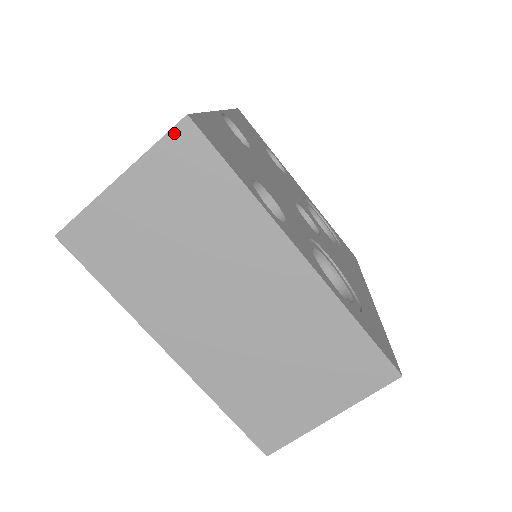
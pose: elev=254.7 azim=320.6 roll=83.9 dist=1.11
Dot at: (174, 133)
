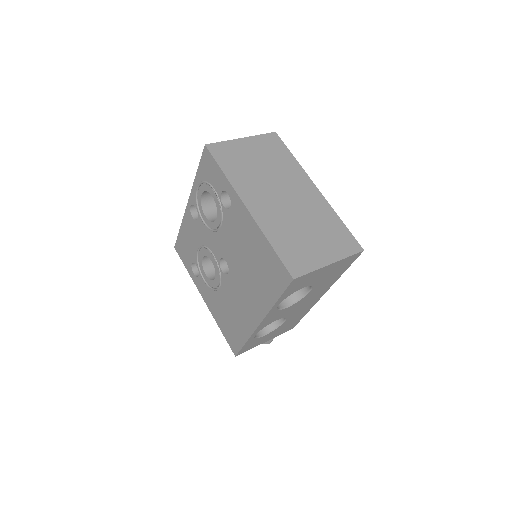
Dot at: (269, 134)
